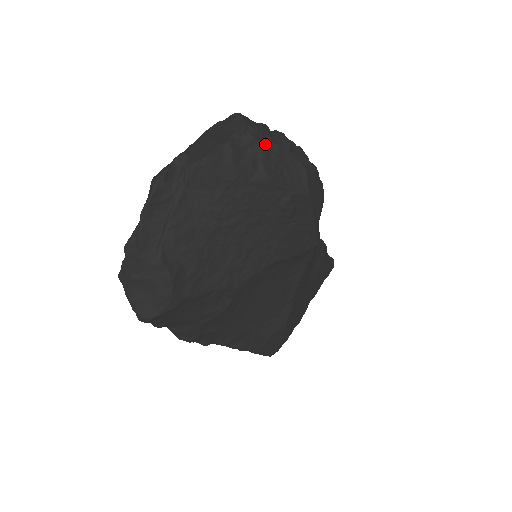
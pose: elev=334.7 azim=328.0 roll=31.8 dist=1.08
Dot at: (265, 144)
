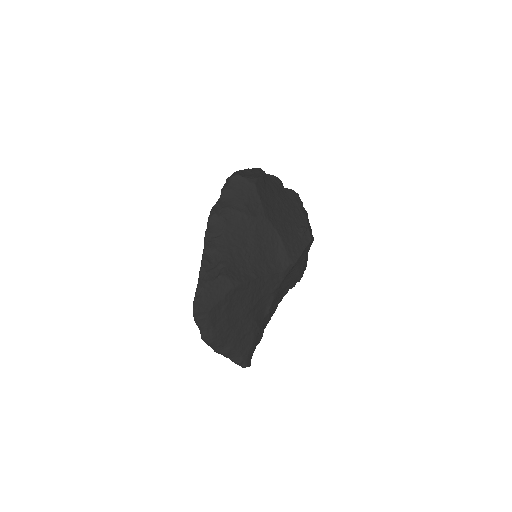
Dot at: occluded
